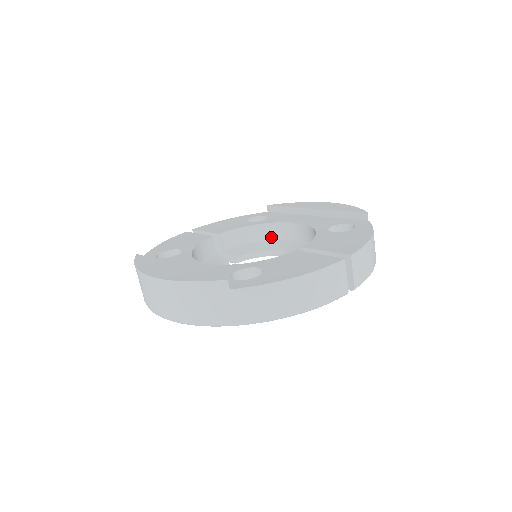
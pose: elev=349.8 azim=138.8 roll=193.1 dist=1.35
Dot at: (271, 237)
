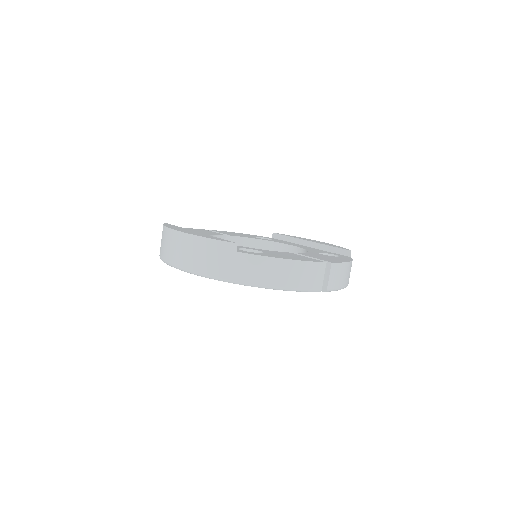
Dot at: occluded
